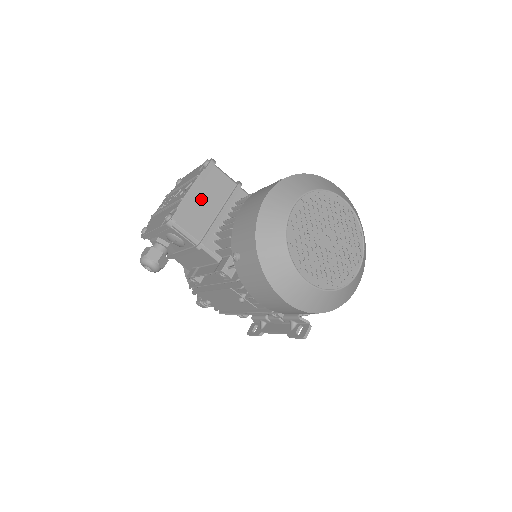
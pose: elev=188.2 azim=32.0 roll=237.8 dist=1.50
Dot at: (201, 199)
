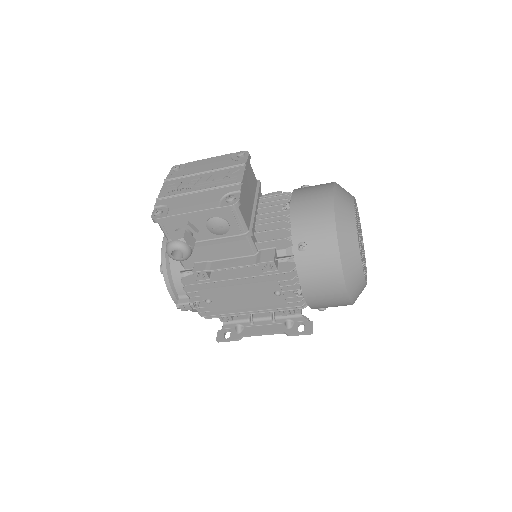
Dot at: (246, 188)
